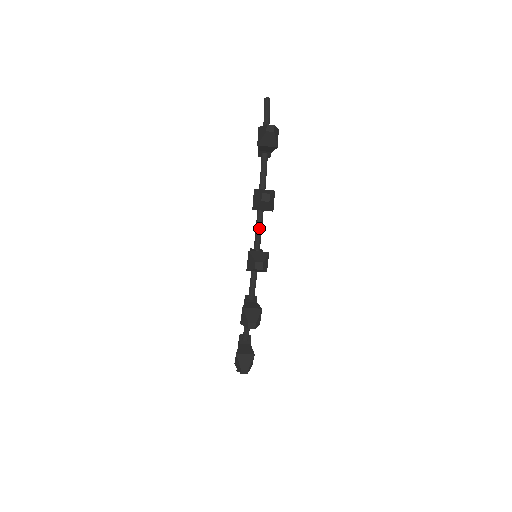
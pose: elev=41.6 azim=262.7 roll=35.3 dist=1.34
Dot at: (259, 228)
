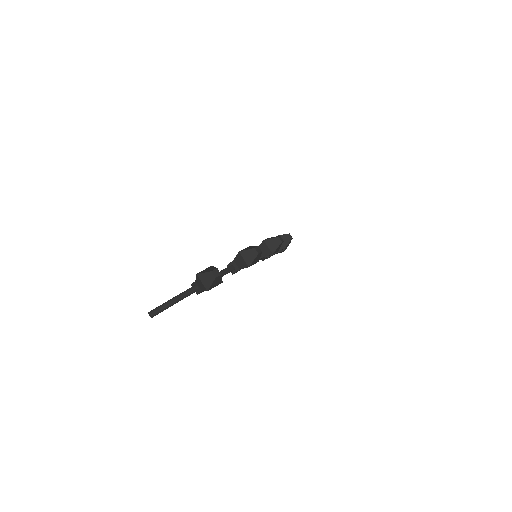
Dot at: occluded
